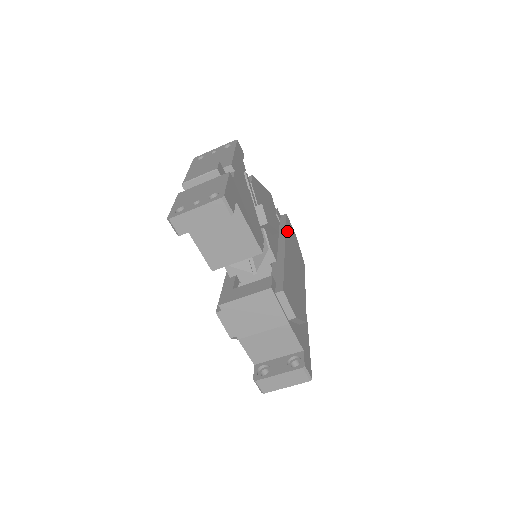
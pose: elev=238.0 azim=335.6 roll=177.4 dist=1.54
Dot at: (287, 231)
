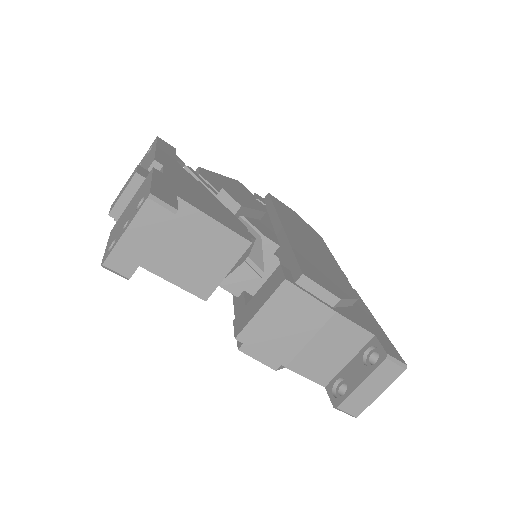
Dot at: (278, 209)
